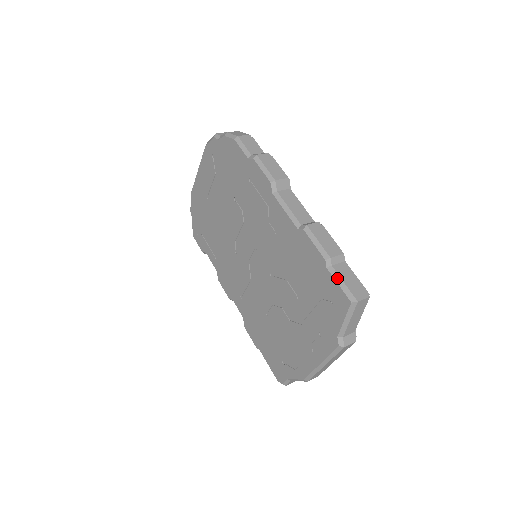
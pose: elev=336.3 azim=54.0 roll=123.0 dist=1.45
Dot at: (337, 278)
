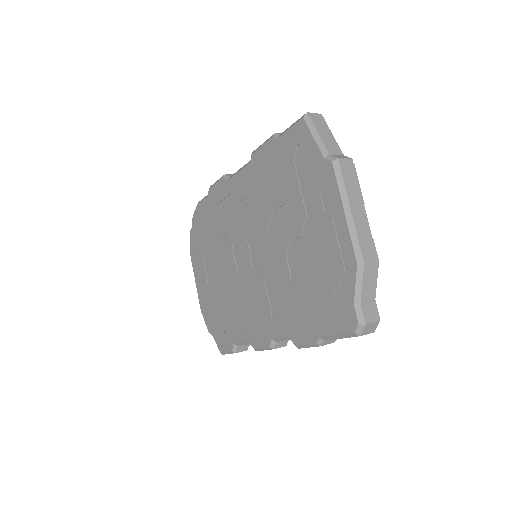
Dot at: (286, 130)
